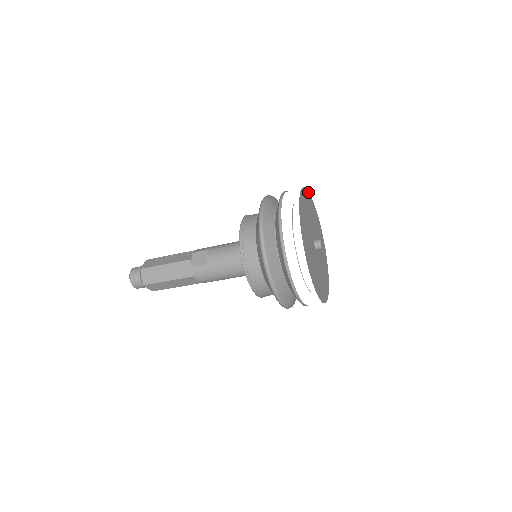
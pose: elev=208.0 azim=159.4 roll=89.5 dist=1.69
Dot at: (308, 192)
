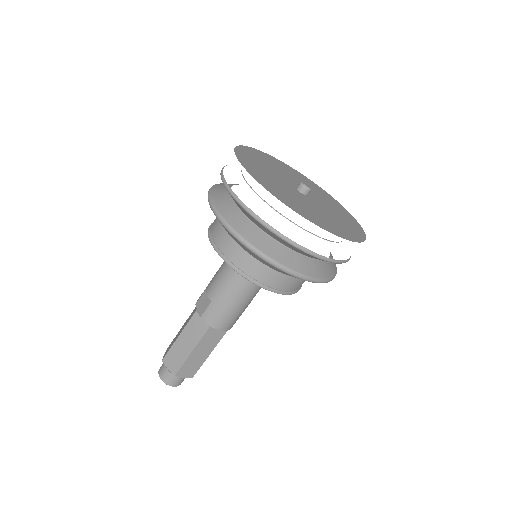
Dot at: (261, 152)
